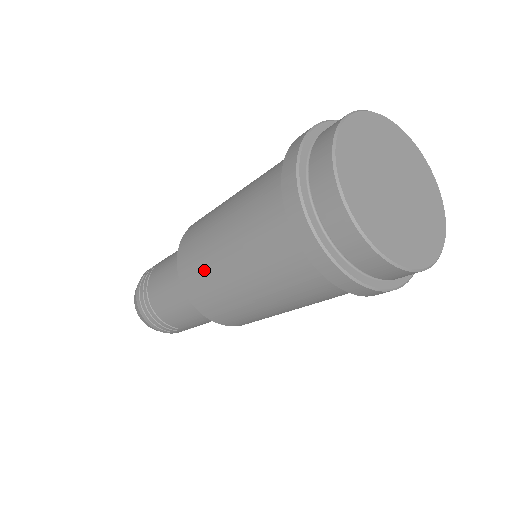
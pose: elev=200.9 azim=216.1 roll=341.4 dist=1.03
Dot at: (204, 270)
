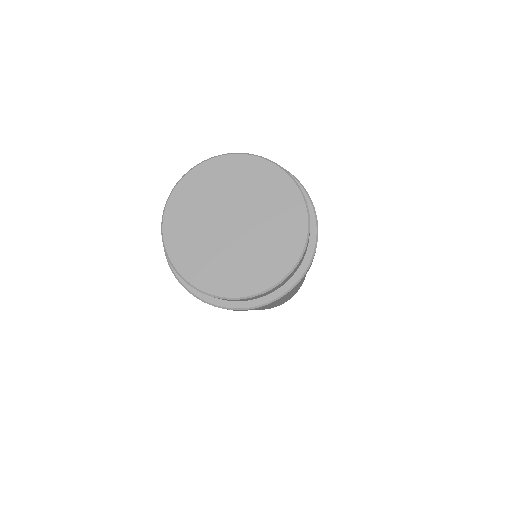
Dot at: occluded
